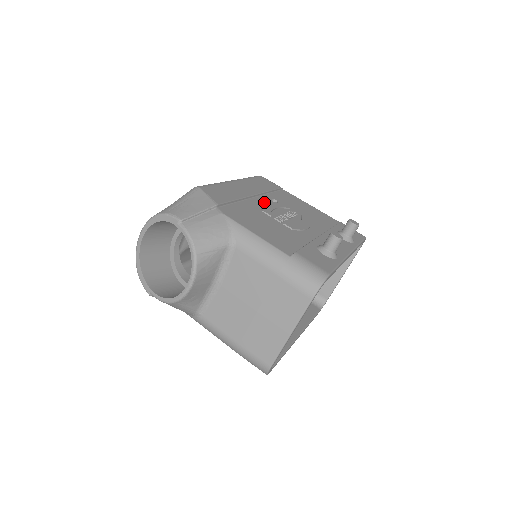
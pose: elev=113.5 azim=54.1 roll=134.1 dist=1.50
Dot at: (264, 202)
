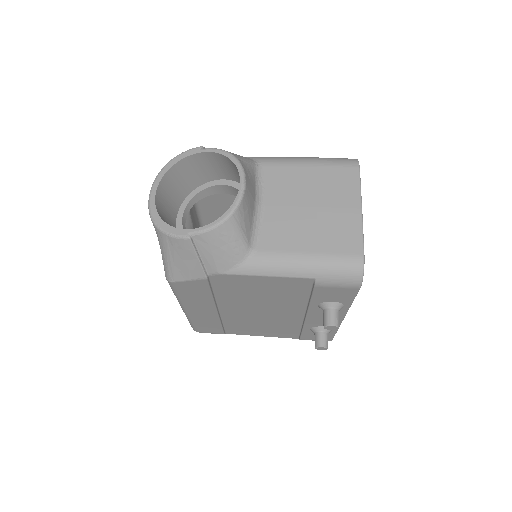
Dot at: occluded
